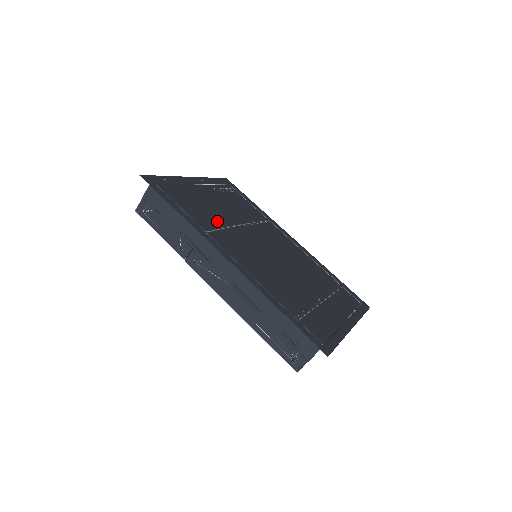
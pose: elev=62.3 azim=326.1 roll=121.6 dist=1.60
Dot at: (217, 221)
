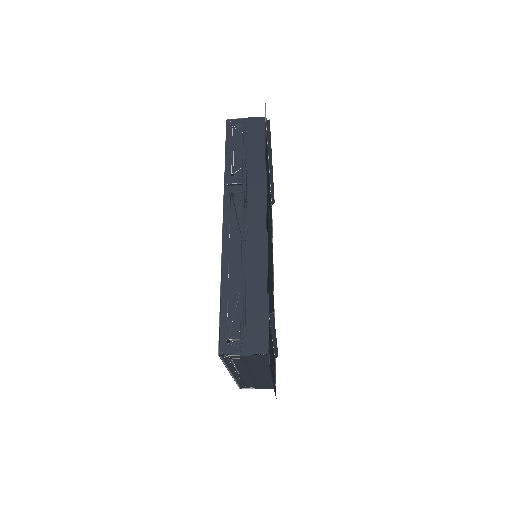
Dot at: occluded
